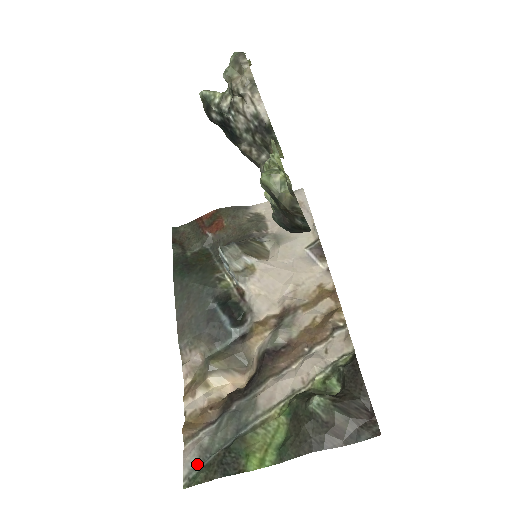
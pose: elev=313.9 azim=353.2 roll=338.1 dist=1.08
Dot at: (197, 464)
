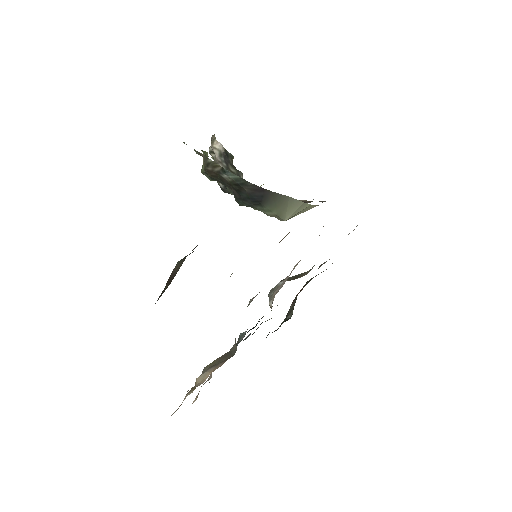
Dot at: occluded
